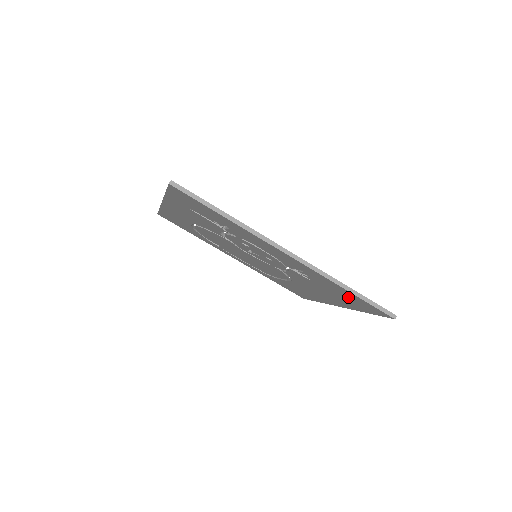
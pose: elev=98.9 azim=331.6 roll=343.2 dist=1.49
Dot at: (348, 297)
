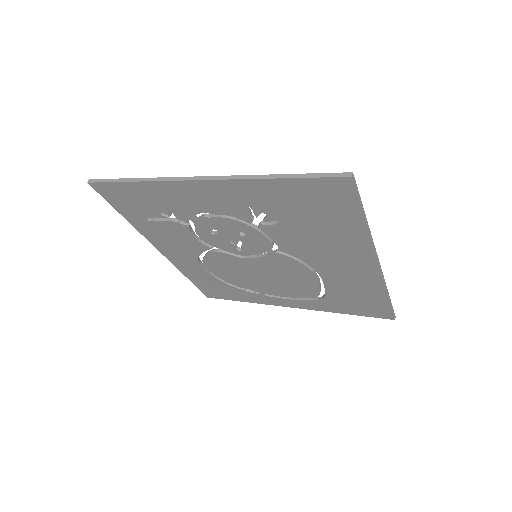
Dot at: (307, 203)
